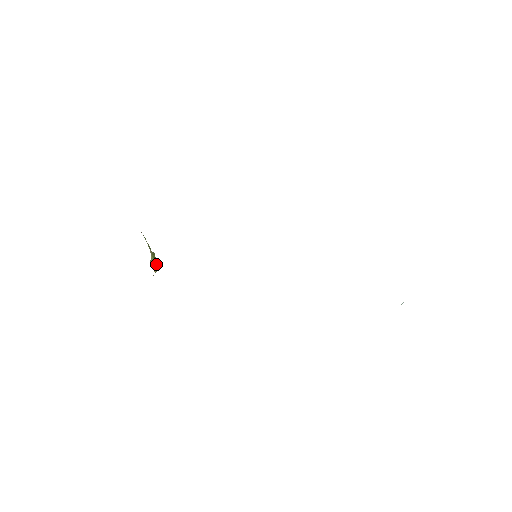
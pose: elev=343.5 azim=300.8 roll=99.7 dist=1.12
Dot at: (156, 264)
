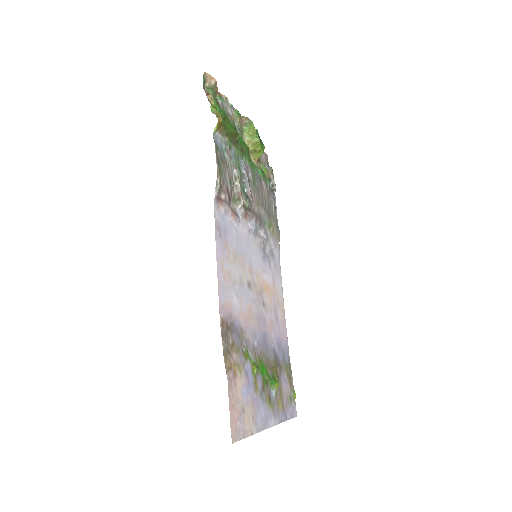
Dot at: (259, 152)
